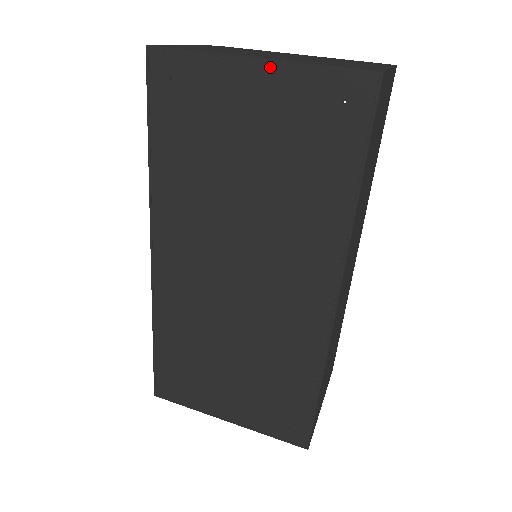
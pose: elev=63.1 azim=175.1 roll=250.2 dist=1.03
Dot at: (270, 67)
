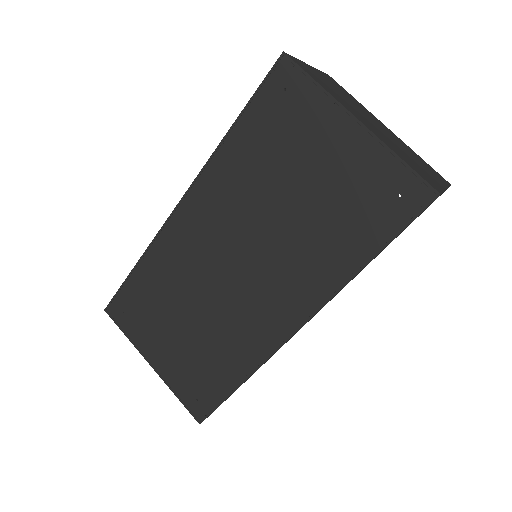
Dot at: (364, 134)
